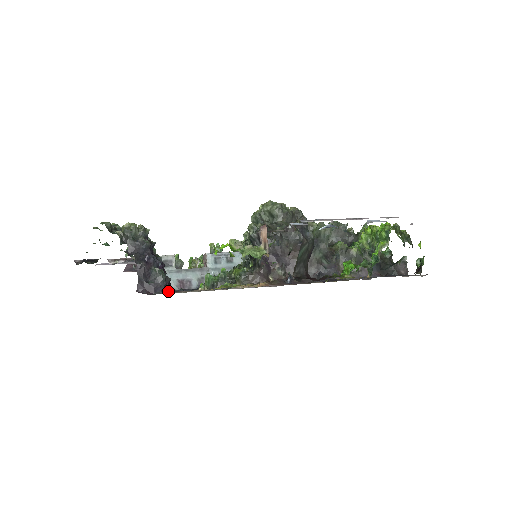
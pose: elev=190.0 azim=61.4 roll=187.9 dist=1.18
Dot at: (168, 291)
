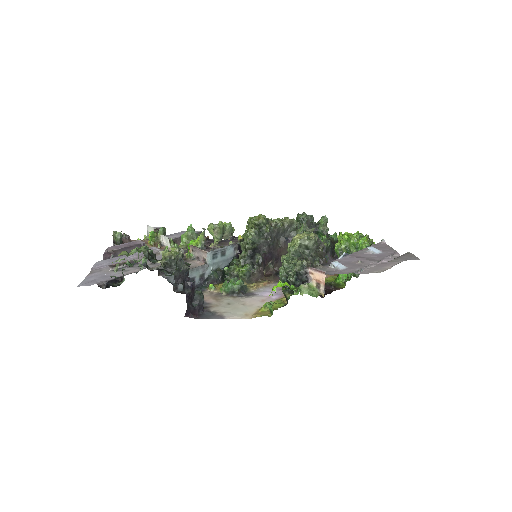
Dot at: occluded
